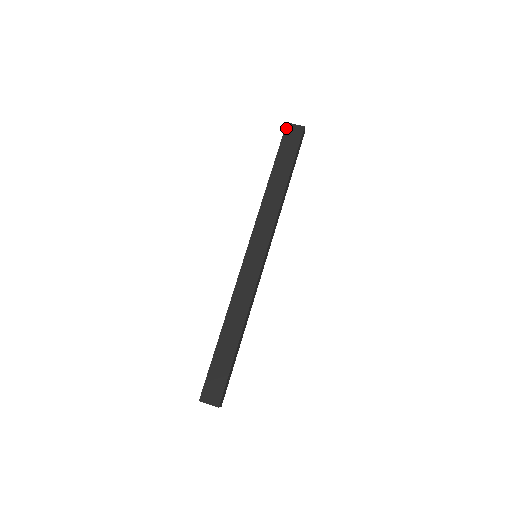
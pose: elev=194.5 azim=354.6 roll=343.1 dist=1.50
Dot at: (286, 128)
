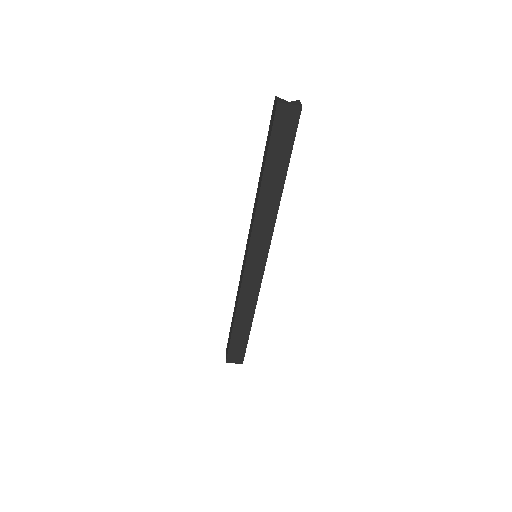
Dot at: (277, 111)
